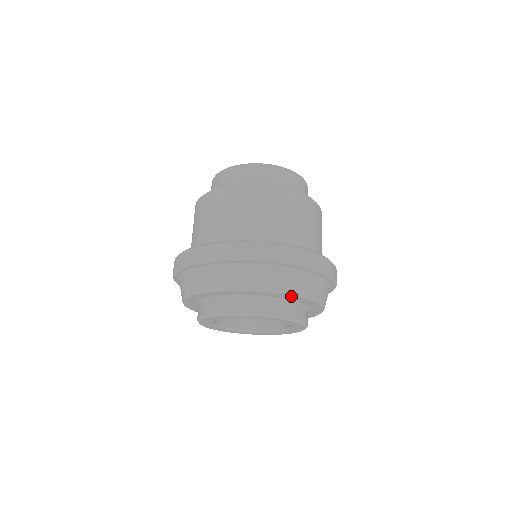
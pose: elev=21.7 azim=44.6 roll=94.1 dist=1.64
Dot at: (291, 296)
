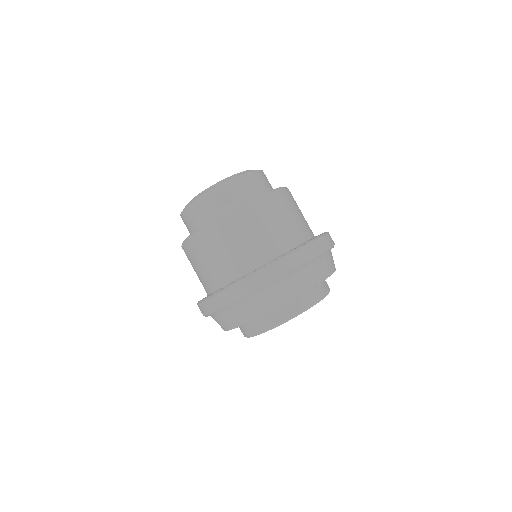
Dot at: occluded
